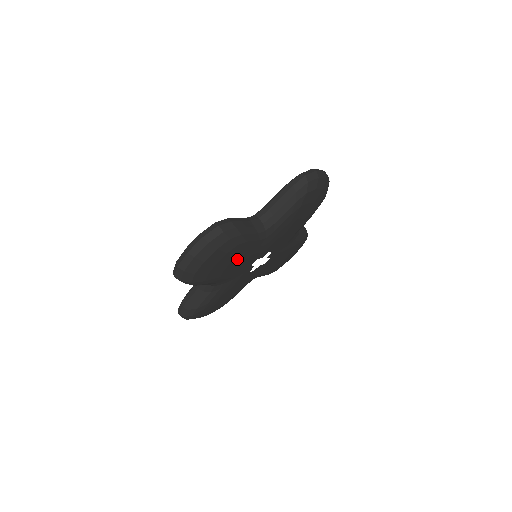
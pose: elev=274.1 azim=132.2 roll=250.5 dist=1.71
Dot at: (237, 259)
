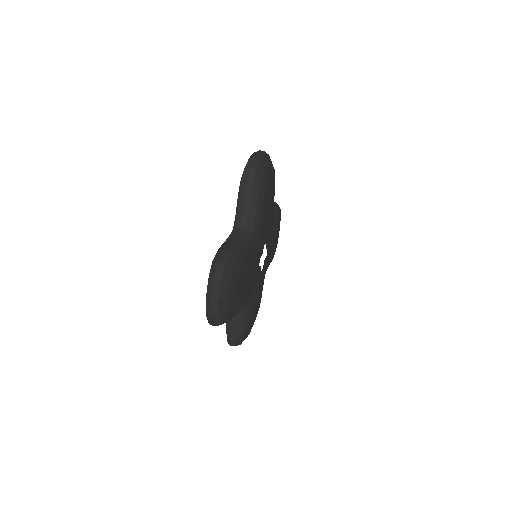
Dot at: (248, 273)
